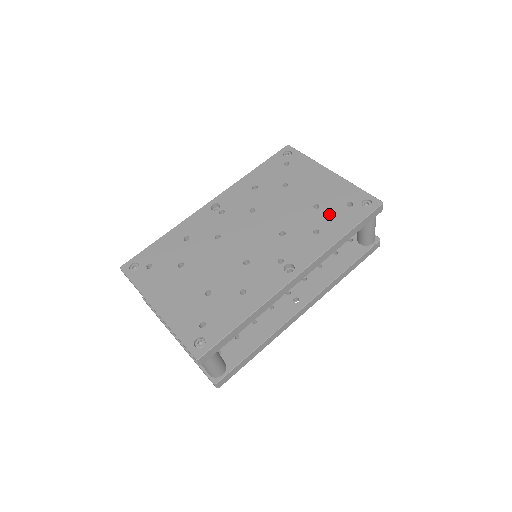
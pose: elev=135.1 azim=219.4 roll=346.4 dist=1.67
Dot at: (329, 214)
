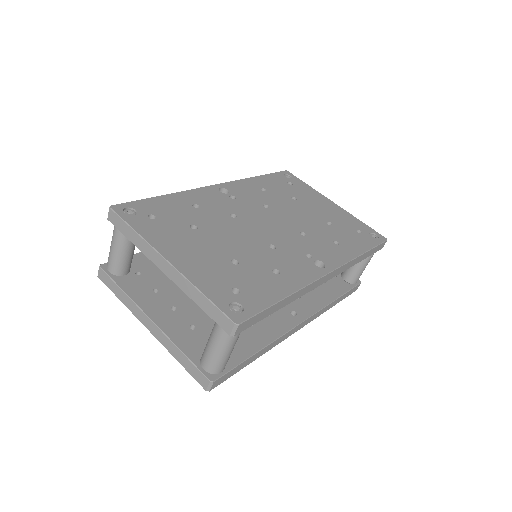
Dot at: (344, 233)
